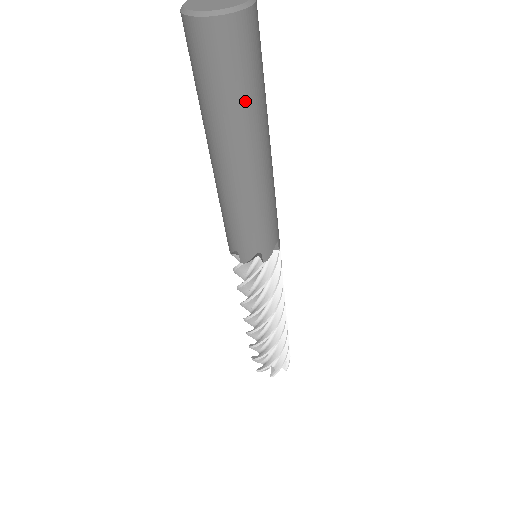
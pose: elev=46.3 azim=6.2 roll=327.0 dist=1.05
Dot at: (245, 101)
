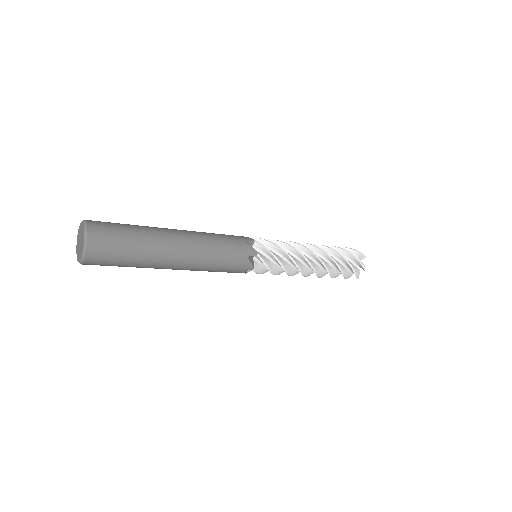
Dot at: (136, 261)
